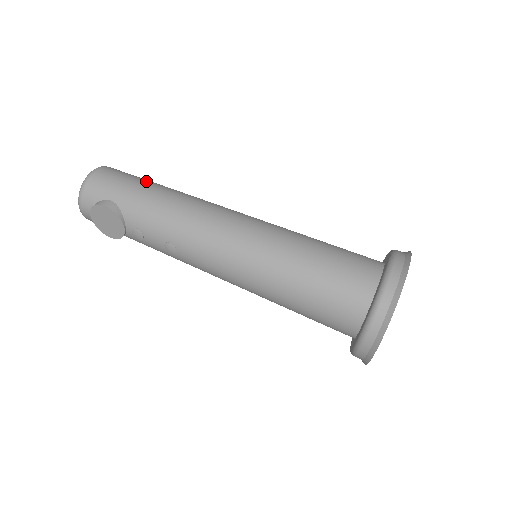
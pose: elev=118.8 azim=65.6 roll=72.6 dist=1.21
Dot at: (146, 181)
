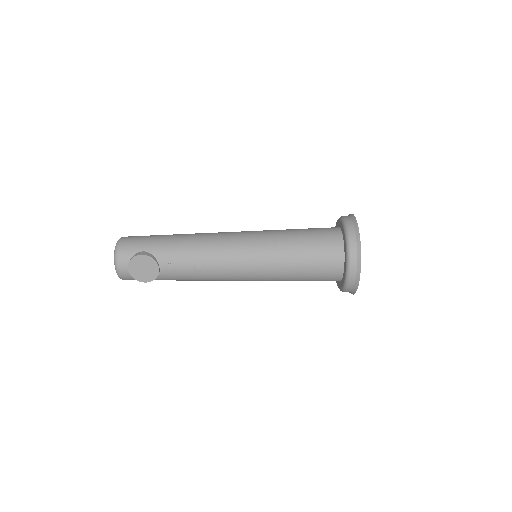
Dot at: (160, 235)
